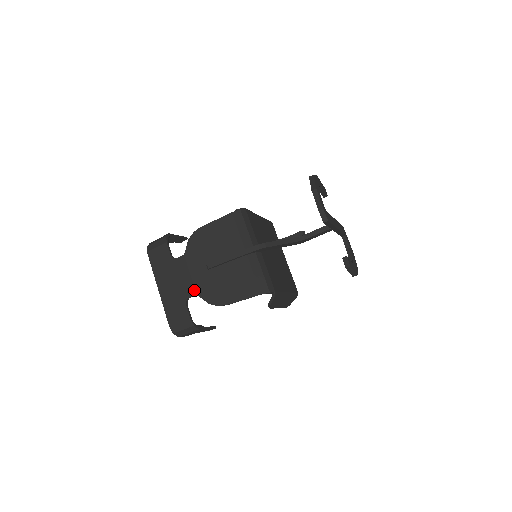
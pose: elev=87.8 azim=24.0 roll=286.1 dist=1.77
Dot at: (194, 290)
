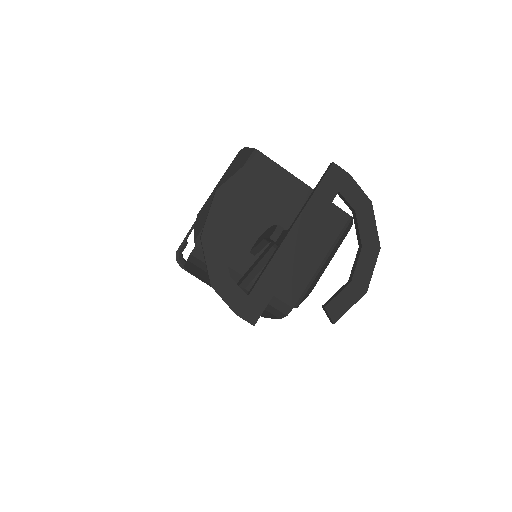
Dot at: occluded
